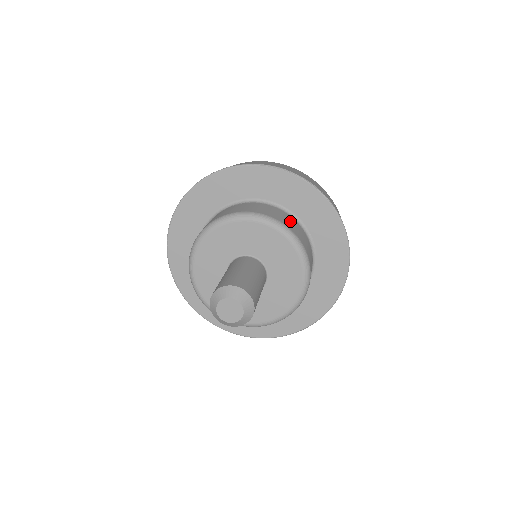
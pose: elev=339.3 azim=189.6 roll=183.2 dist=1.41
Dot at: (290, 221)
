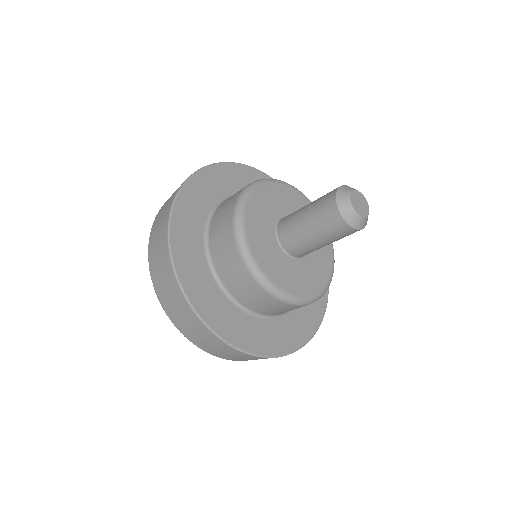
Dot at: occluded
